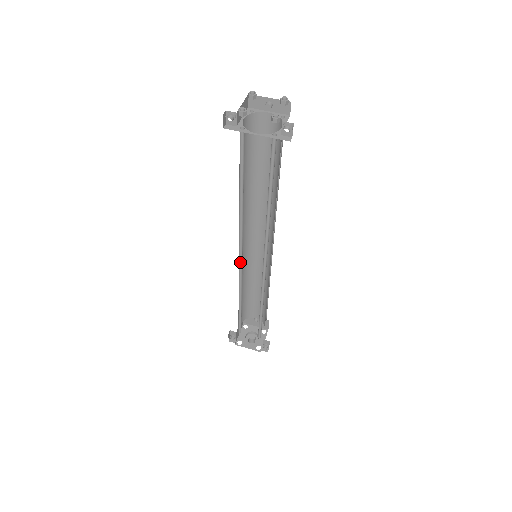
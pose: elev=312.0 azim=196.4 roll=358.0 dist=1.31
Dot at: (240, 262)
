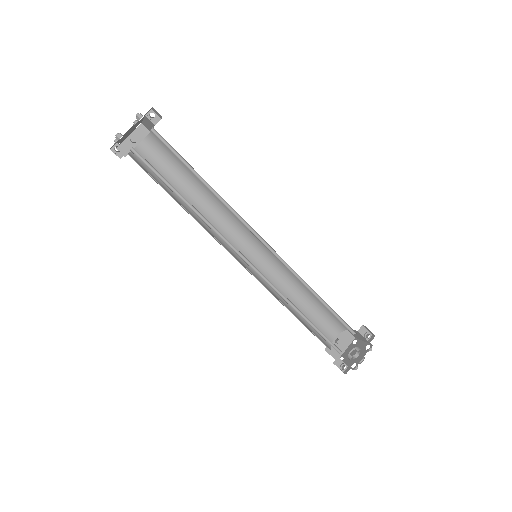
Dot at: (253, 269)
